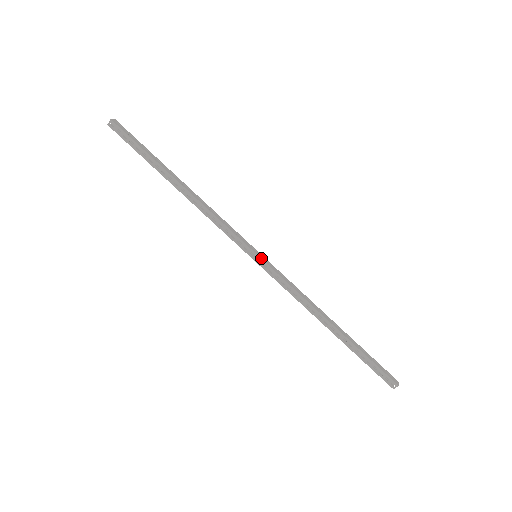
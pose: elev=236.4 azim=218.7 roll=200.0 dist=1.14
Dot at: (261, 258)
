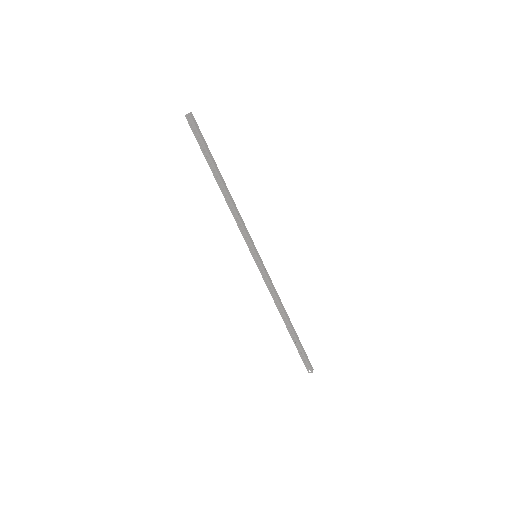
Dot at: (259, 259)
